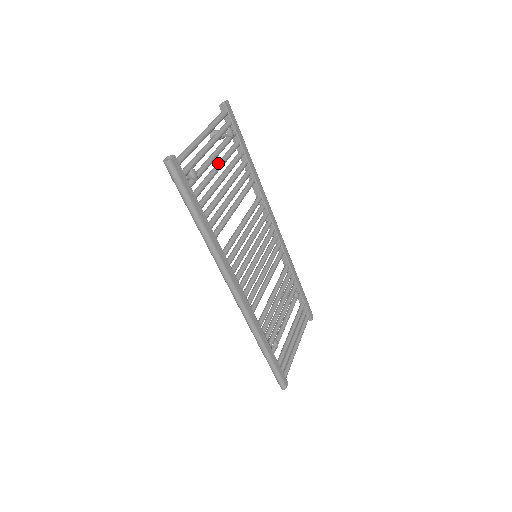
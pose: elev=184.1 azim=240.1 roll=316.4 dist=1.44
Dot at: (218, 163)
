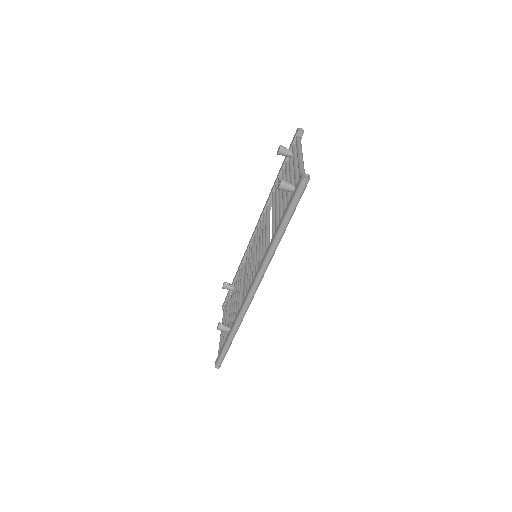
Dot at: occluded
